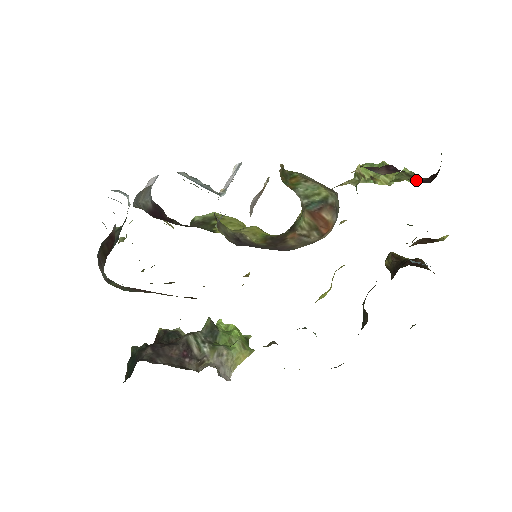
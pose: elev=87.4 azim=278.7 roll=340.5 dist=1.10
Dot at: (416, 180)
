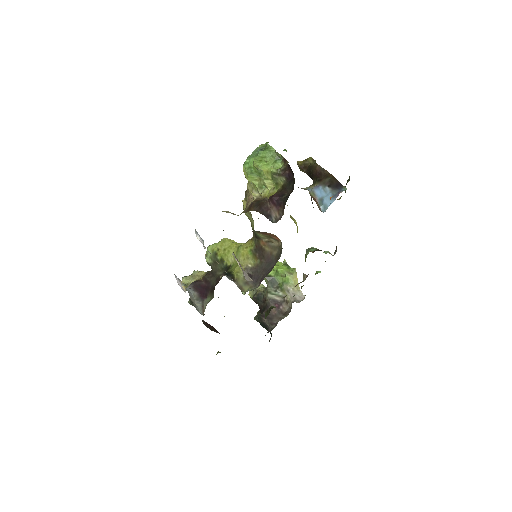
Dot at: (285, 178)
